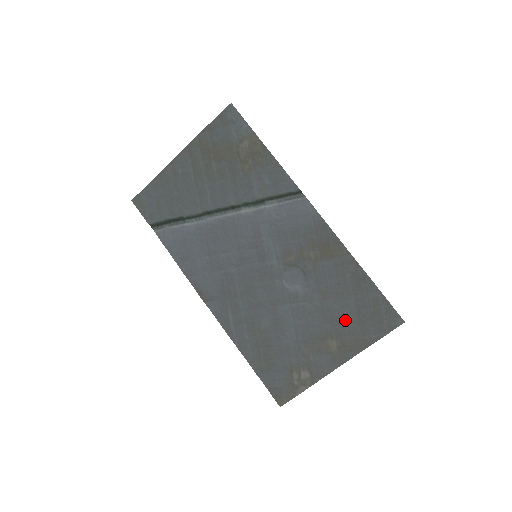
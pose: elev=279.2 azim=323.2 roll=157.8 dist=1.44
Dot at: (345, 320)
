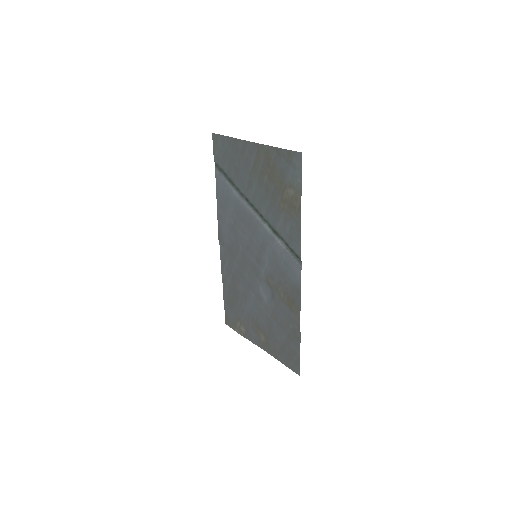
Dot at: (275, 338)
